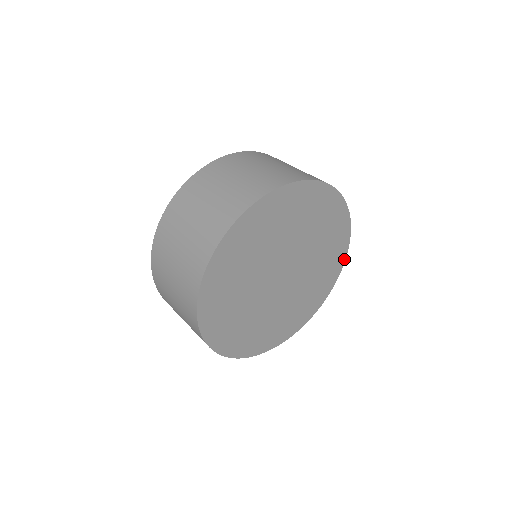
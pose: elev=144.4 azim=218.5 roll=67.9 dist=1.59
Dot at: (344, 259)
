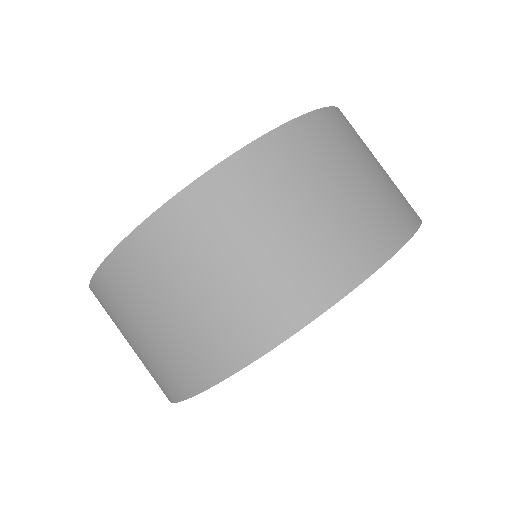
Dot at: occluded
